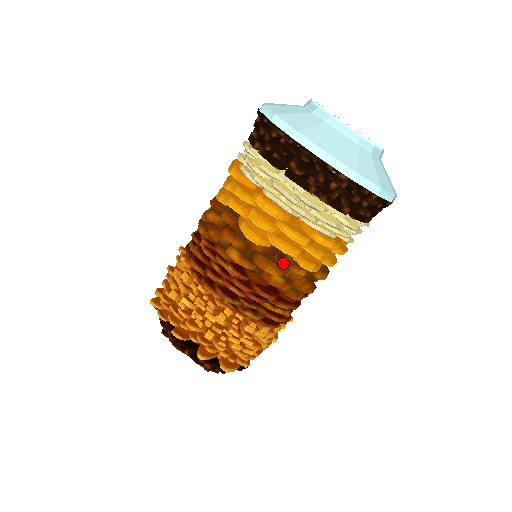
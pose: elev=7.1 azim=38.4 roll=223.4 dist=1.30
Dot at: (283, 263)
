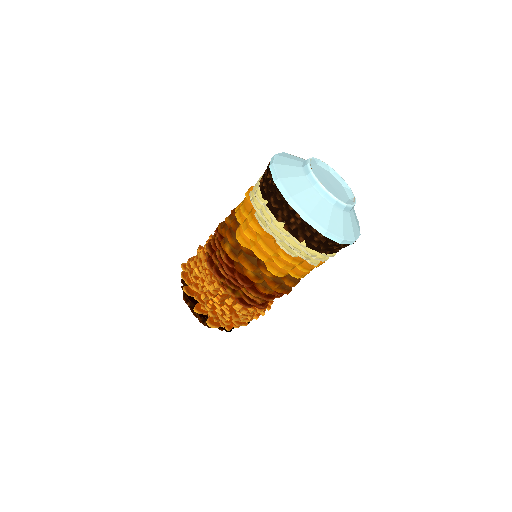
Dot at: (258, 263)
